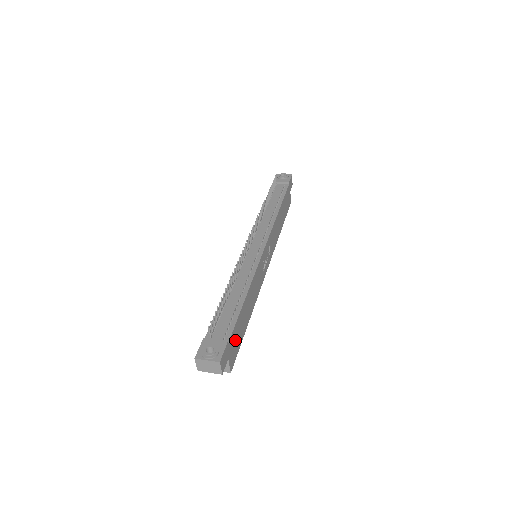
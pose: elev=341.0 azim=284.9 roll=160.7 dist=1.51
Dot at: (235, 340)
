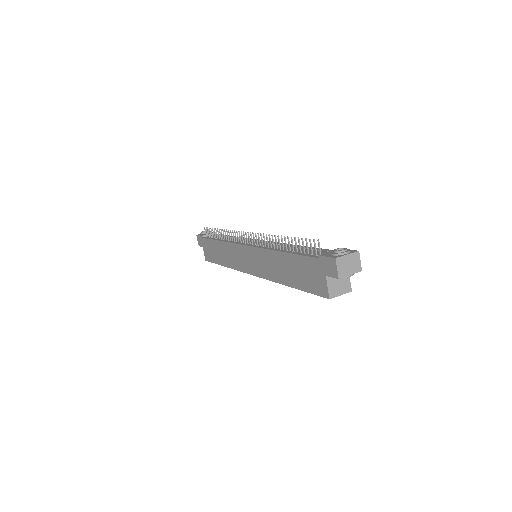
Dot at: occluded
